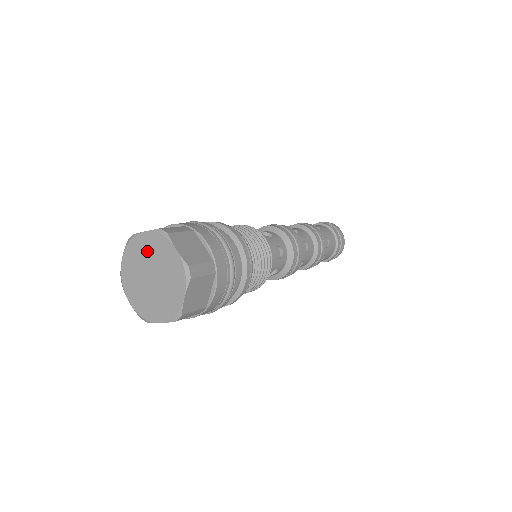
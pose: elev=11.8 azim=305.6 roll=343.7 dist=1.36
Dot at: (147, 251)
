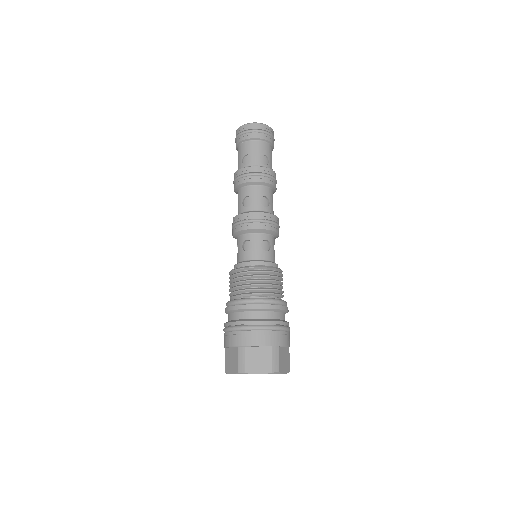
Dot at: occluded
